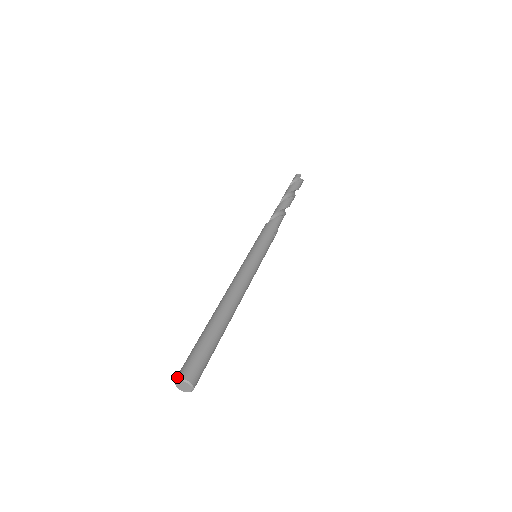
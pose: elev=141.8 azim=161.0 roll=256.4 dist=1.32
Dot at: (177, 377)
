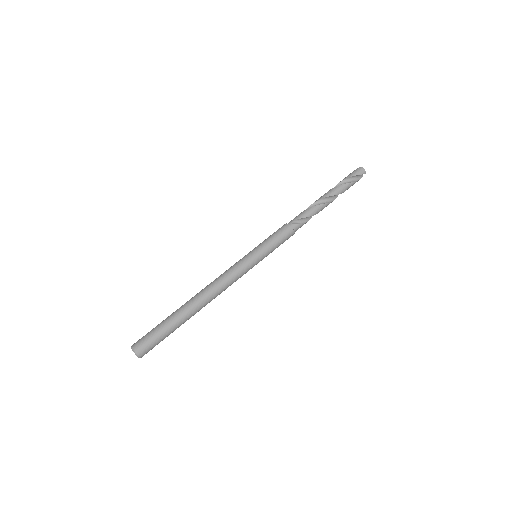
Dot at: (135, 351)
